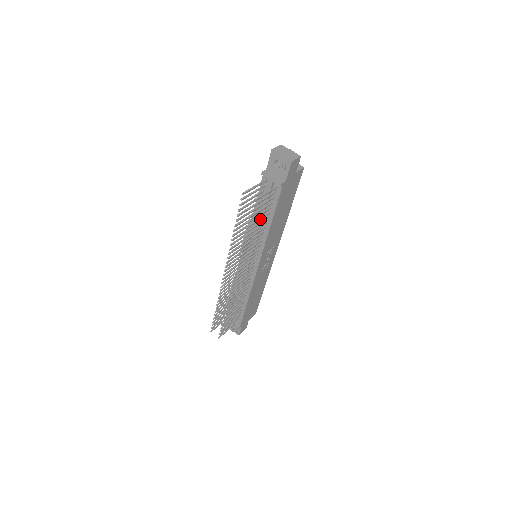
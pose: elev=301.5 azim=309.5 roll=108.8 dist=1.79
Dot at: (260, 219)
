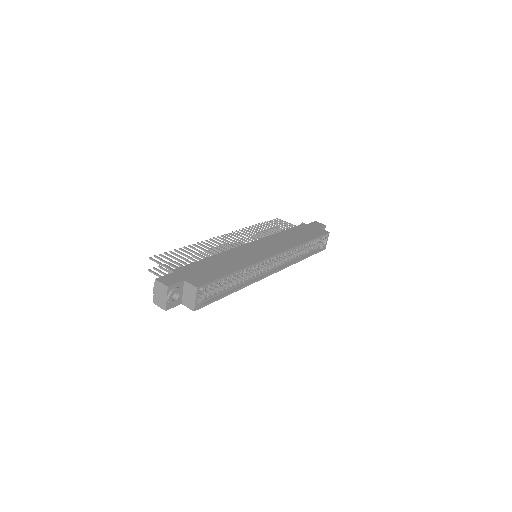
Dot at: occluded
